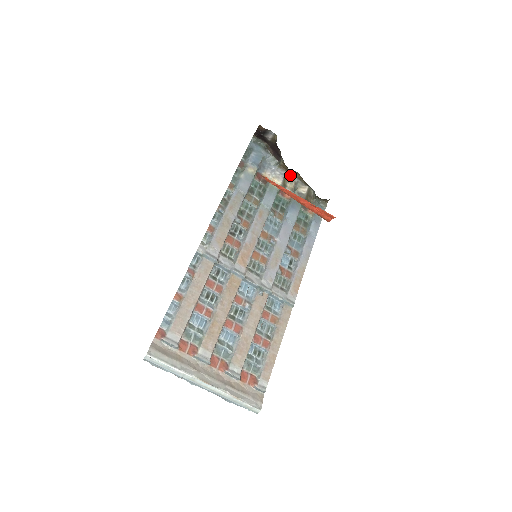
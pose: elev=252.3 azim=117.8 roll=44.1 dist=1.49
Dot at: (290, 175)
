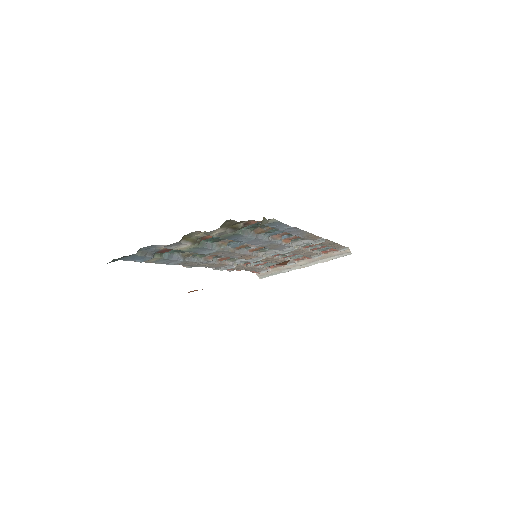
Dot at: occluded
